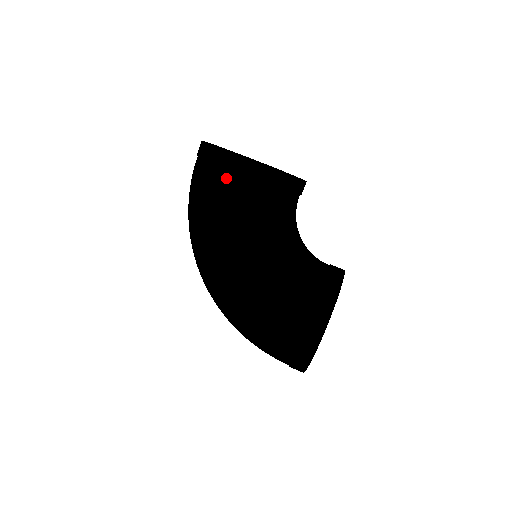
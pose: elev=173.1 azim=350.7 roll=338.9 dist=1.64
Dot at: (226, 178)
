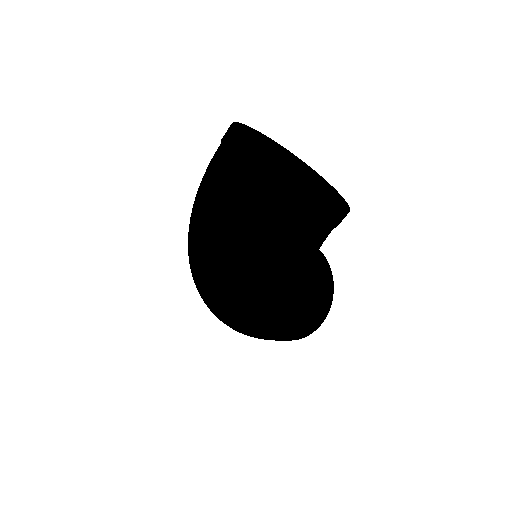
Dot at: (310, 233)
